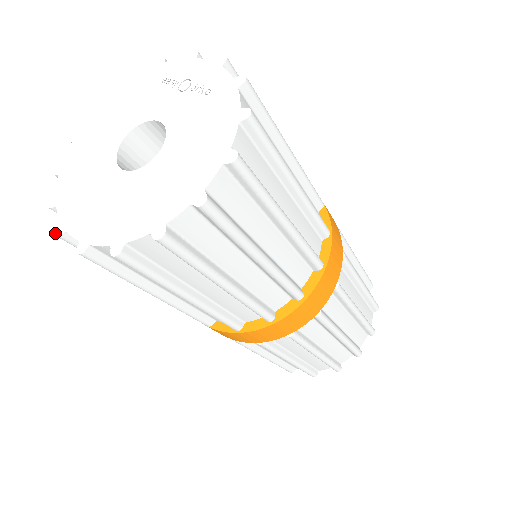
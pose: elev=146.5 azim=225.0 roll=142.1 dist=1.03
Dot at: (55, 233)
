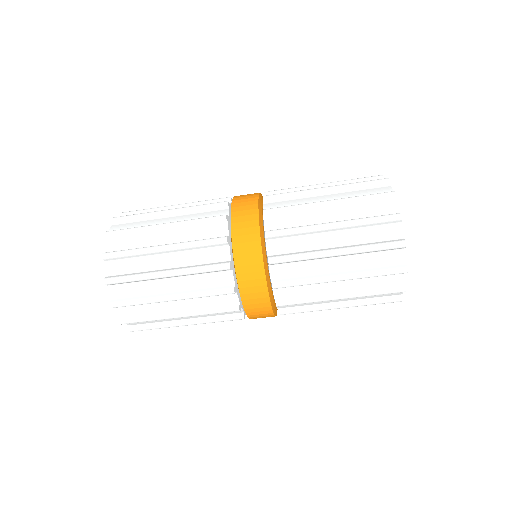
Dot at: occluded
